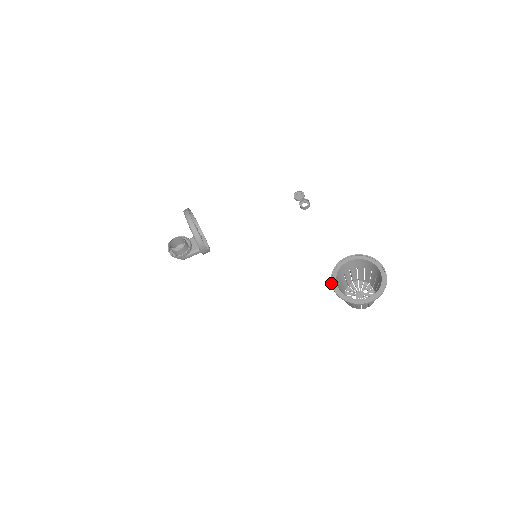
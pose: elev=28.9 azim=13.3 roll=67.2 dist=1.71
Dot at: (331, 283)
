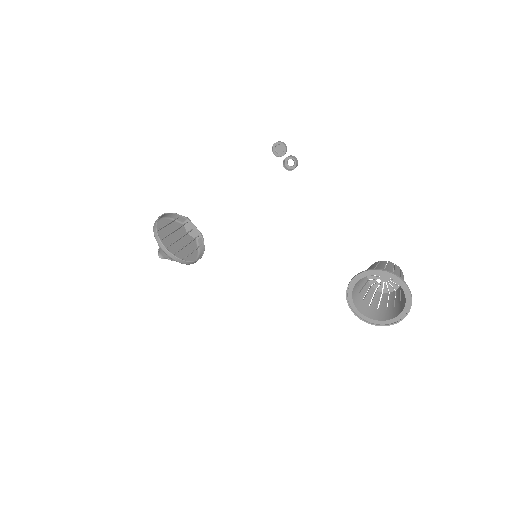
Dot at: (348, 305)
